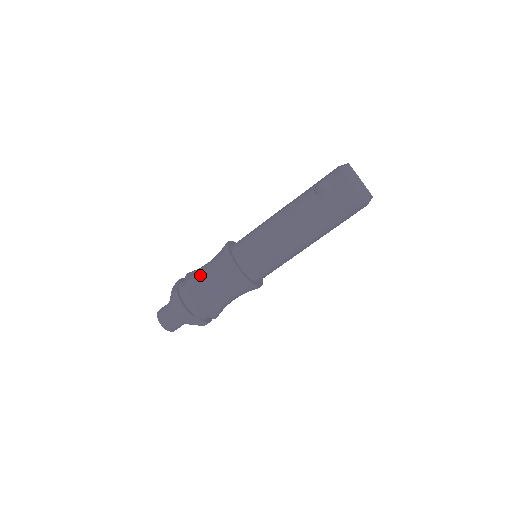
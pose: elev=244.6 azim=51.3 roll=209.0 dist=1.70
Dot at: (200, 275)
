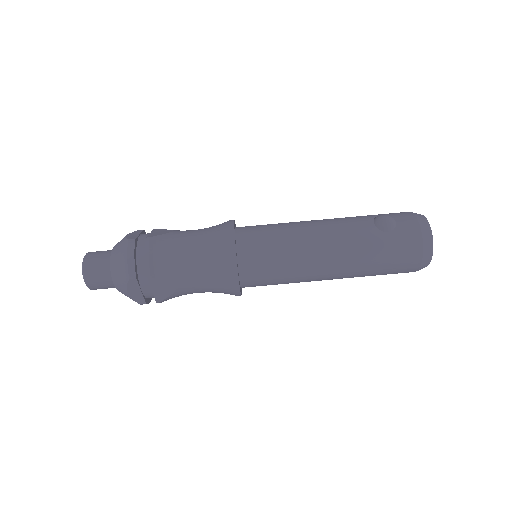
Dot at: (178, 237)
